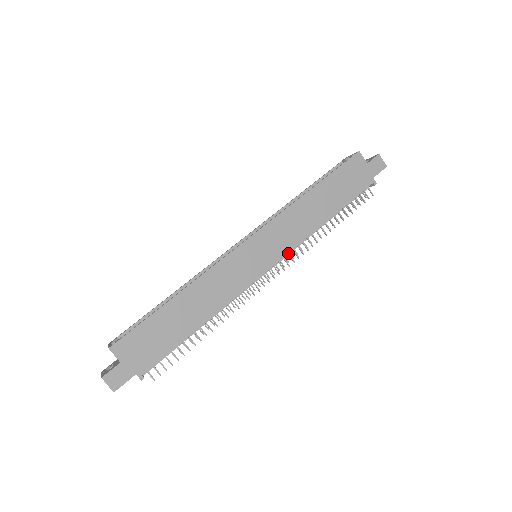
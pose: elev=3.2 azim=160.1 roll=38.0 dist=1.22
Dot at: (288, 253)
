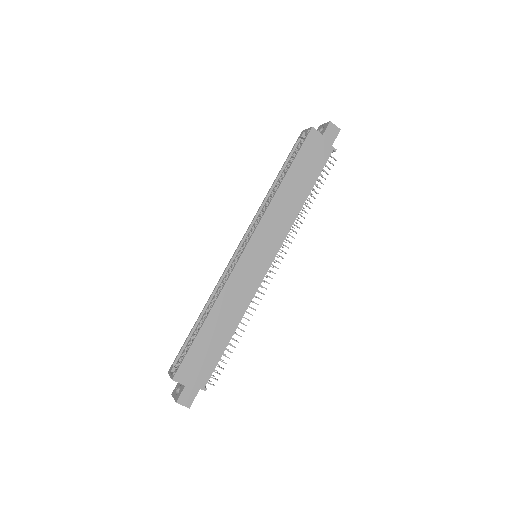
Dot at: (281, 243)
